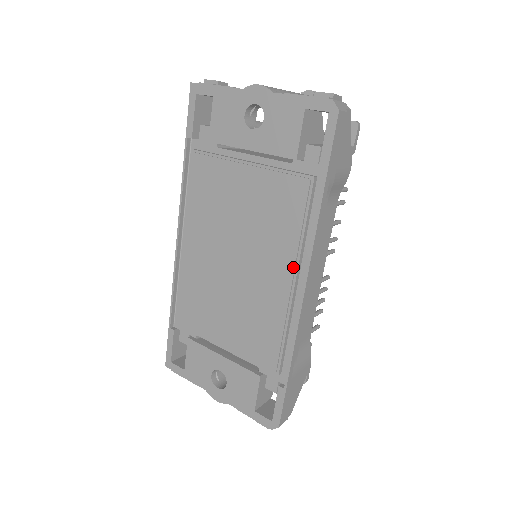
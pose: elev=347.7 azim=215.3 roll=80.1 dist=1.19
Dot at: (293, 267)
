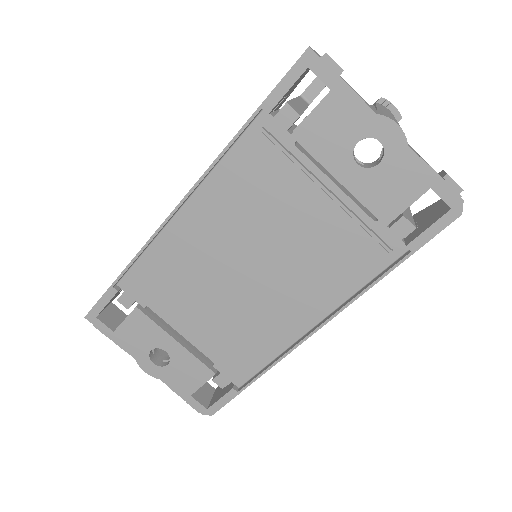
Dot at: (315, 311)
